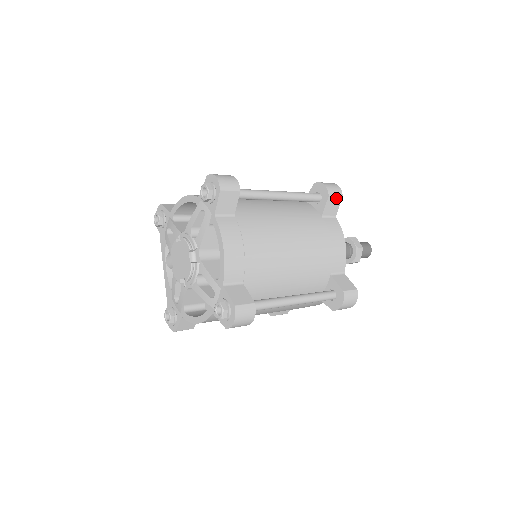
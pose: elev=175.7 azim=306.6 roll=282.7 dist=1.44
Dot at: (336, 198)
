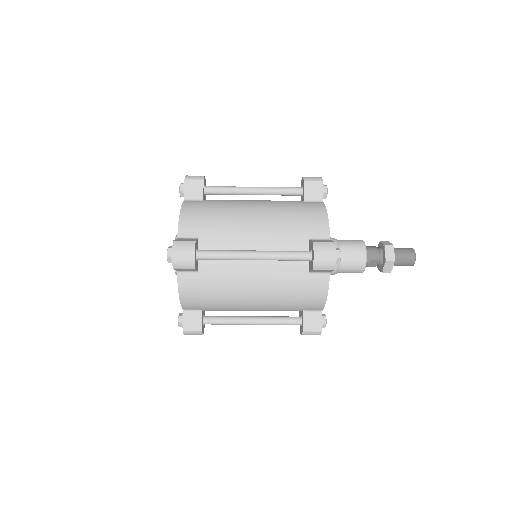
Dot at: (315, 183)
